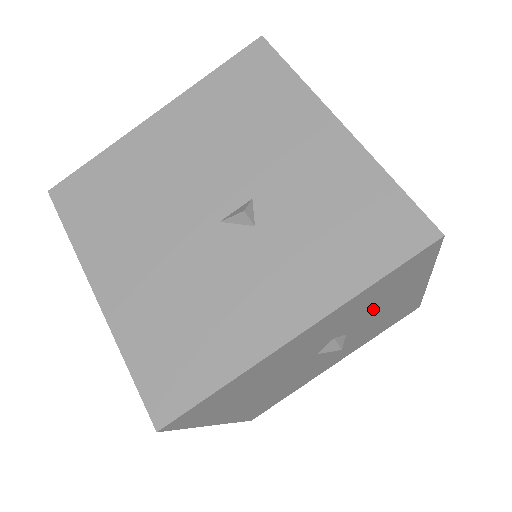
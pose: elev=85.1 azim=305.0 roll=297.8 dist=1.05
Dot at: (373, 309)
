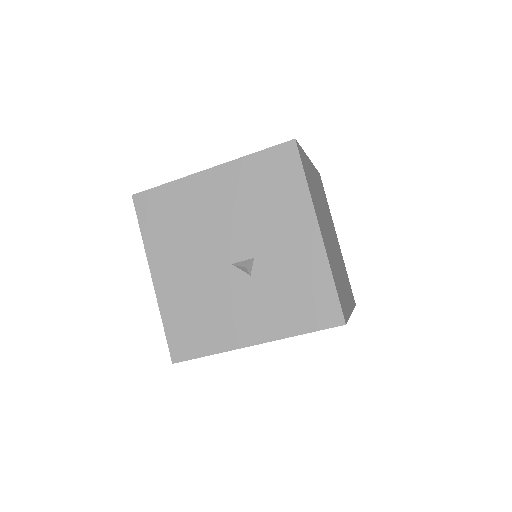
Dot at: occluded
